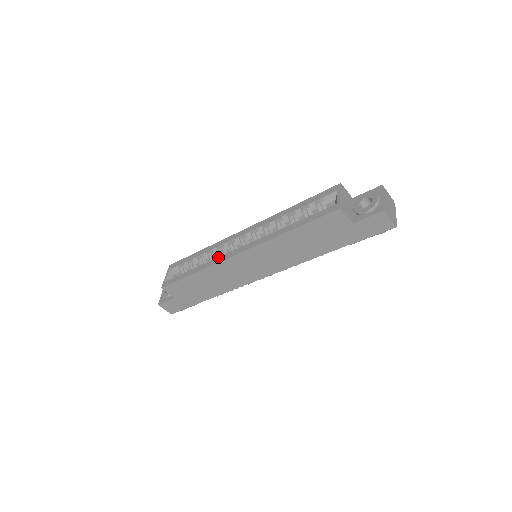
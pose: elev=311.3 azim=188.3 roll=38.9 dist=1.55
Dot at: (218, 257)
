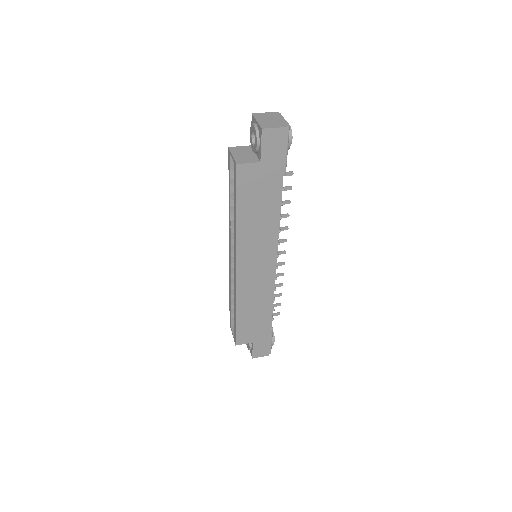
Dot at: (234, 285)
